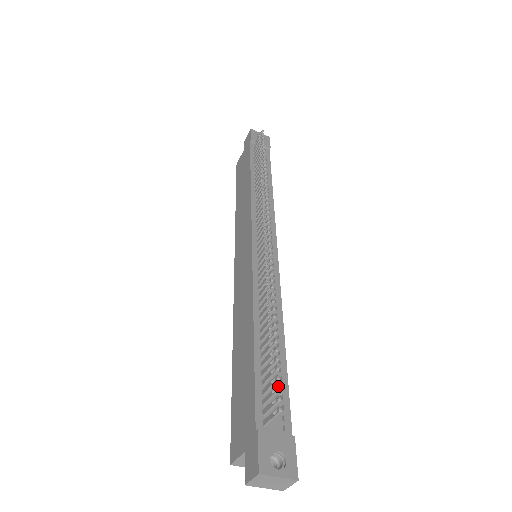
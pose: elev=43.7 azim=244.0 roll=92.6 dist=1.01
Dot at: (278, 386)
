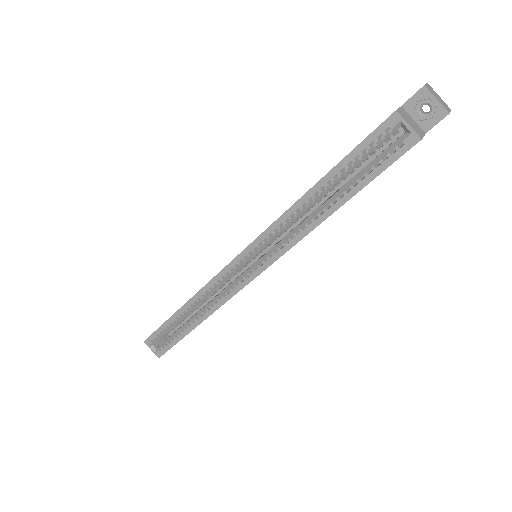
Dot at: occluded
